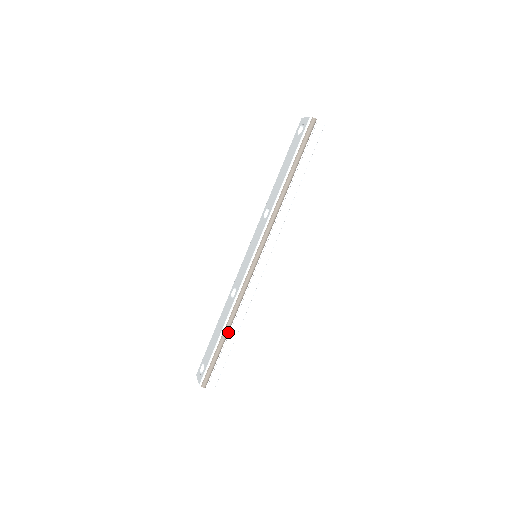
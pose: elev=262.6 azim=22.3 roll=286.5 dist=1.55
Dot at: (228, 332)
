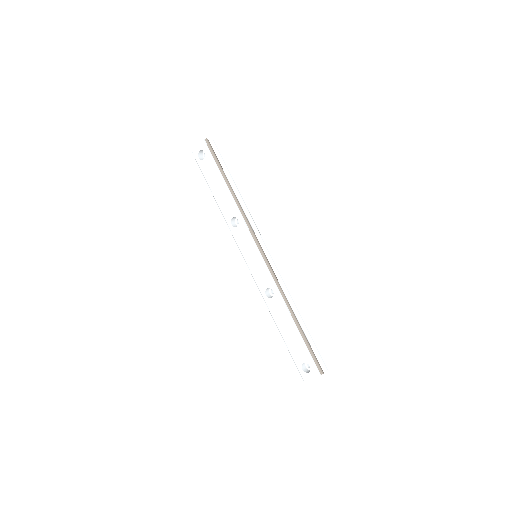
Dot at: (296, 319)
